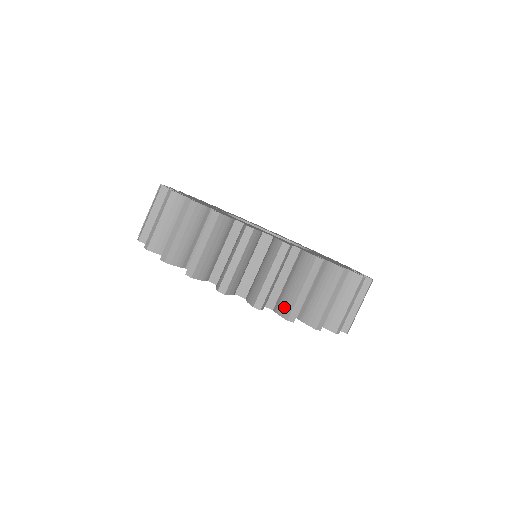
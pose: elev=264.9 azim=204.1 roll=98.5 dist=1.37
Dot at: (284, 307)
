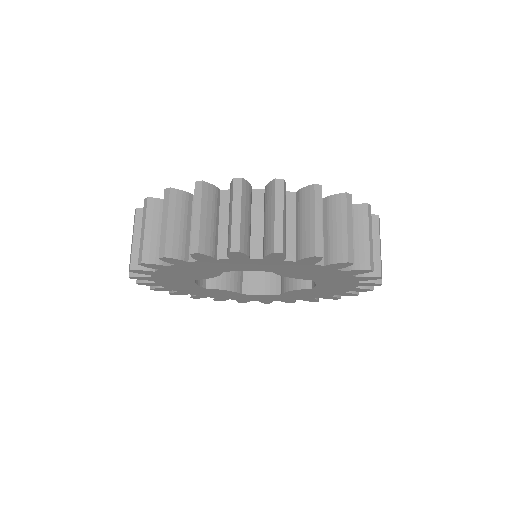
Dot at: occluded
